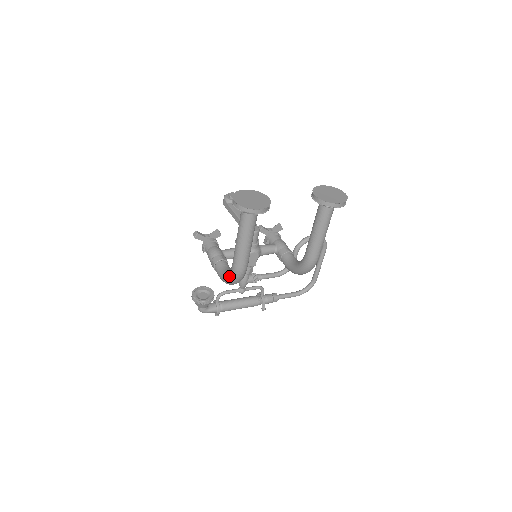
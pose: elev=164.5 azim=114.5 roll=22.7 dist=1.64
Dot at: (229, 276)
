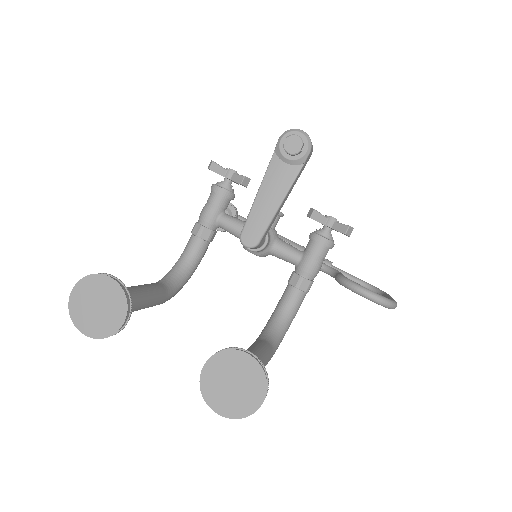
Dot at: occluded
